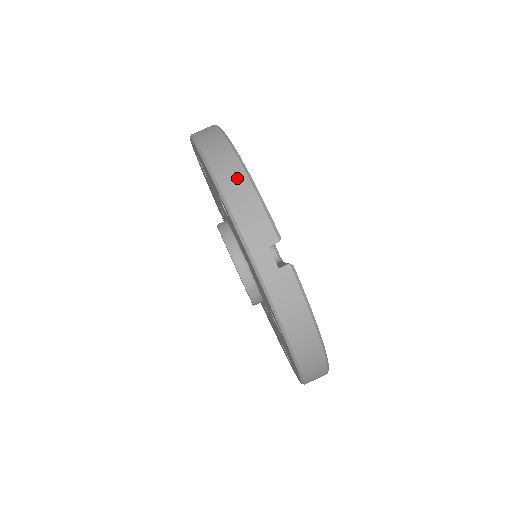
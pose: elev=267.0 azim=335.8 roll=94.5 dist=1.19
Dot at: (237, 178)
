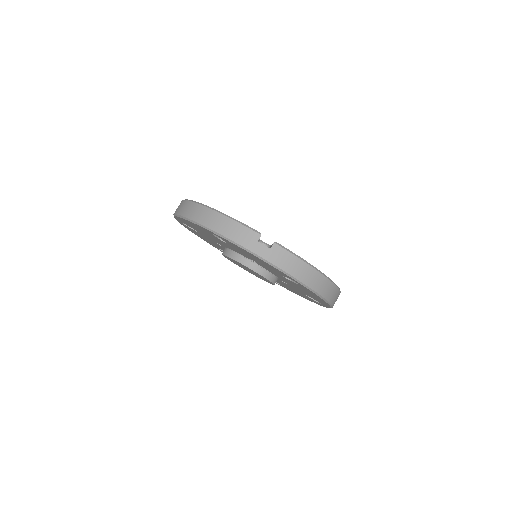
Dot at: (217, 219)
